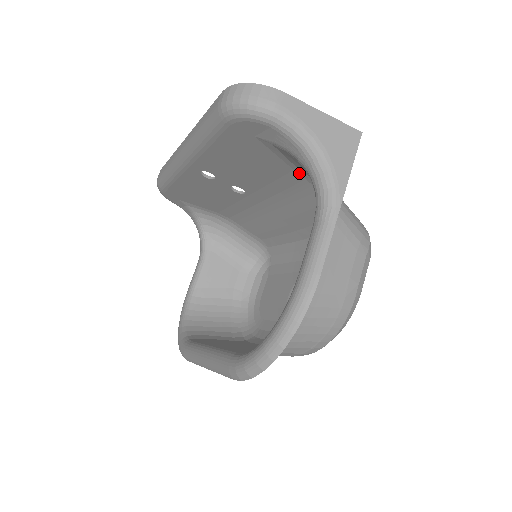
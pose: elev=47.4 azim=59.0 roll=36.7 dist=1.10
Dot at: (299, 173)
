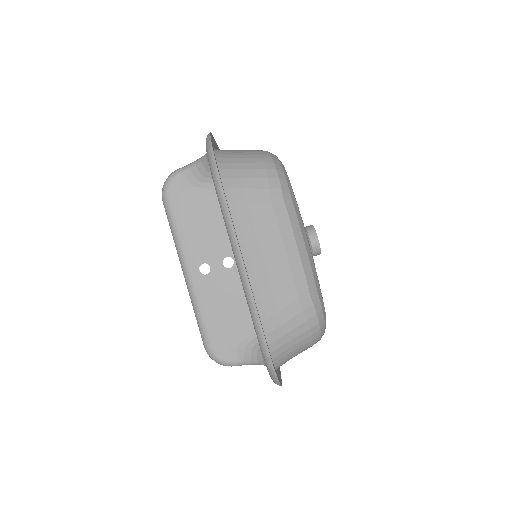
Dot at: occluded
